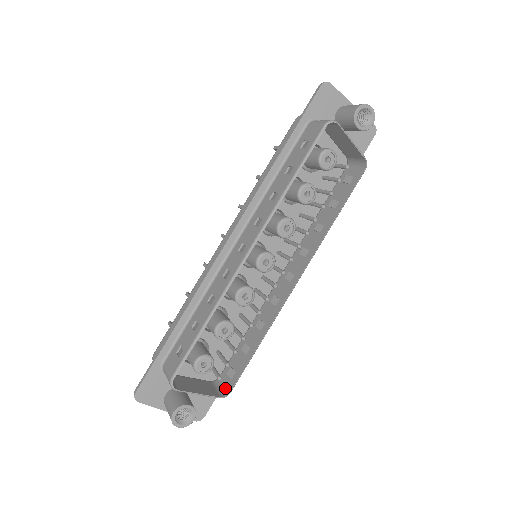
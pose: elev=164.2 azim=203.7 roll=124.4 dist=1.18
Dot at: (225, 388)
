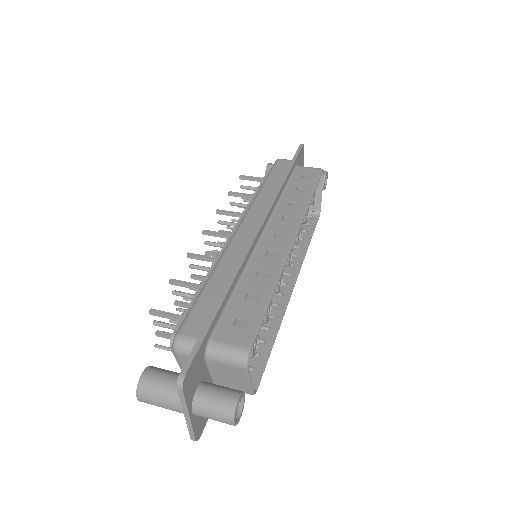
Dot at: occluded
